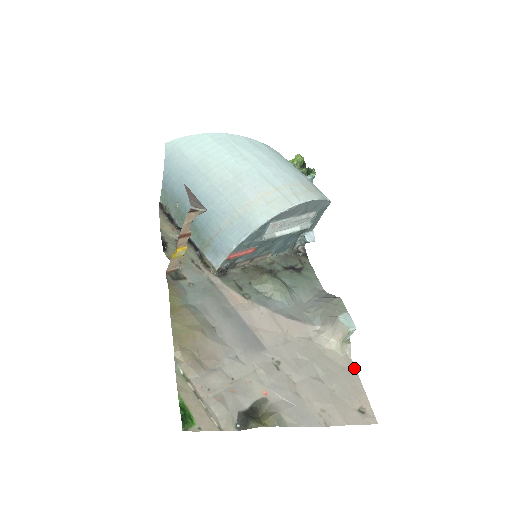
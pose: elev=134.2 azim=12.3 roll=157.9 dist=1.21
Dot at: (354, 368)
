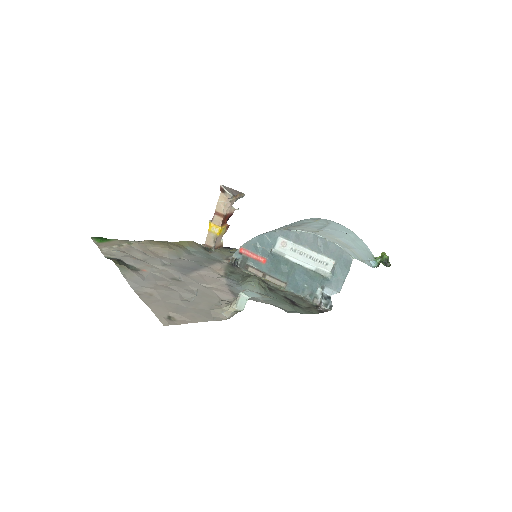
Dot at: (216, 320)
